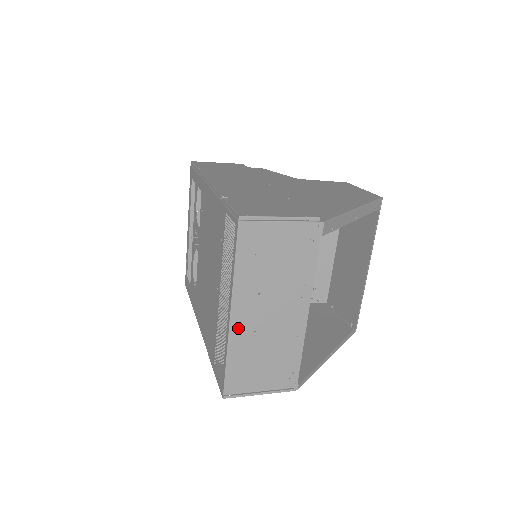
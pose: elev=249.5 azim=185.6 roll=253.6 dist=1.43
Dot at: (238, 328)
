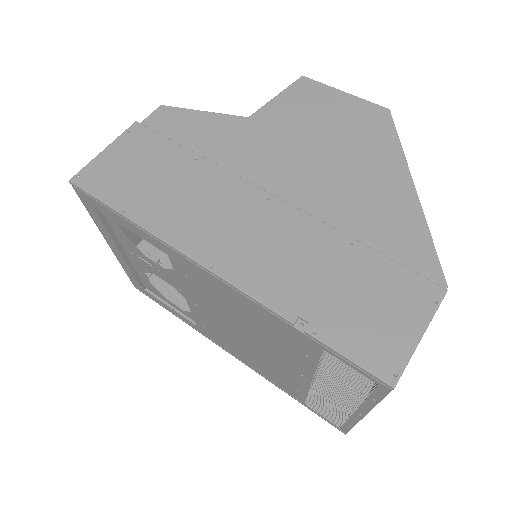
Dot at: occluded
